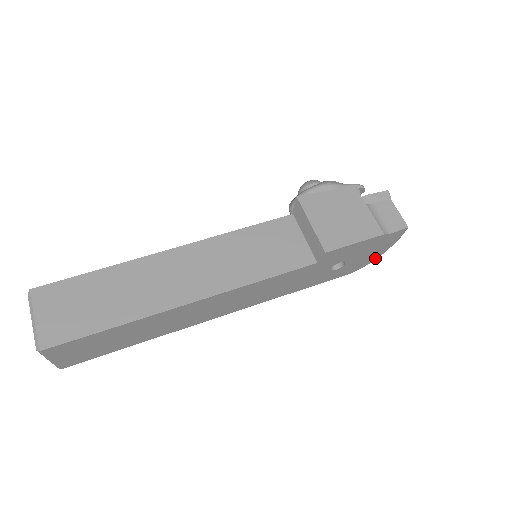
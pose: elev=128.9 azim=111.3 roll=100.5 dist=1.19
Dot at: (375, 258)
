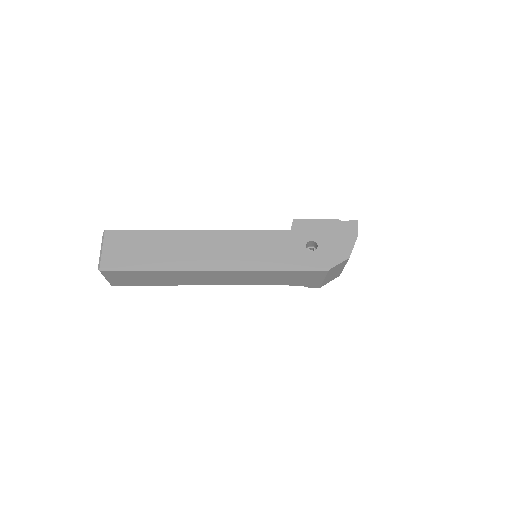
Dot at: (347, 254)
